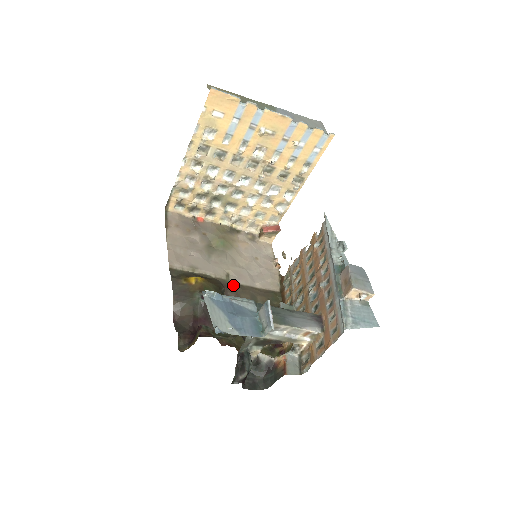
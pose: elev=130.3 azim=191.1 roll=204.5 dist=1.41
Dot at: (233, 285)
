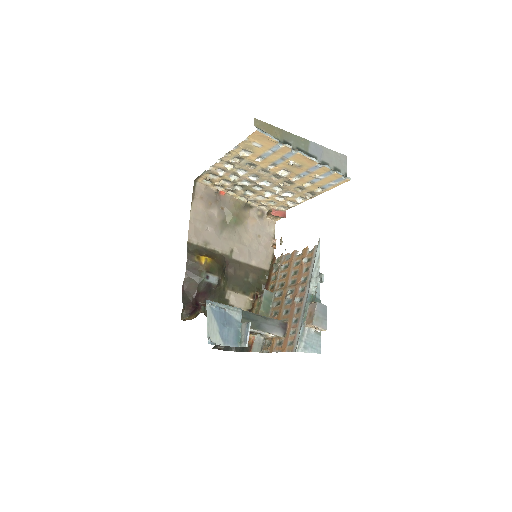
Dot at: (234, 262)
